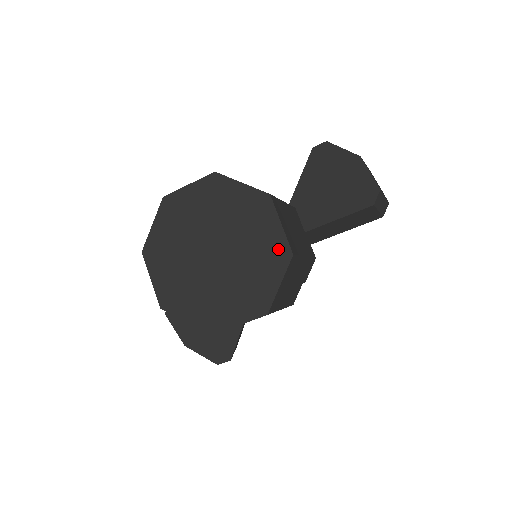
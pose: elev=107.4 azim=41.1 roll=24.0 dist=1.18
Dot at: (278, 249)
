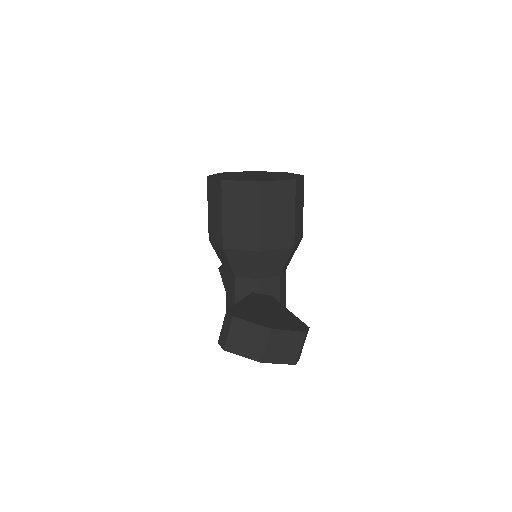
Dot at: (278, 172)
